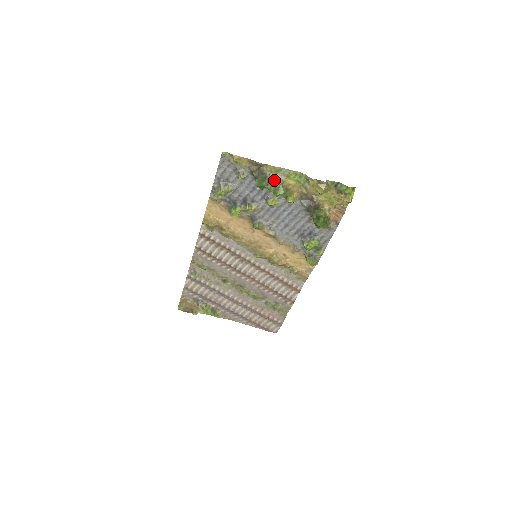
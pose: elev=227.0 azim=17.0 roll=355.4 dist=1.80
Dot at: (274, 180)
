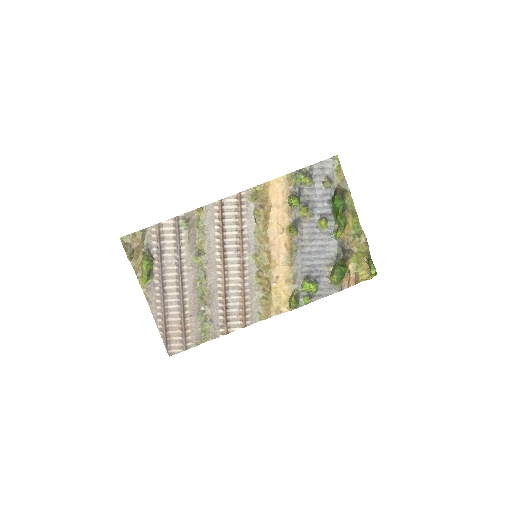
Dot at: (345, 208)
